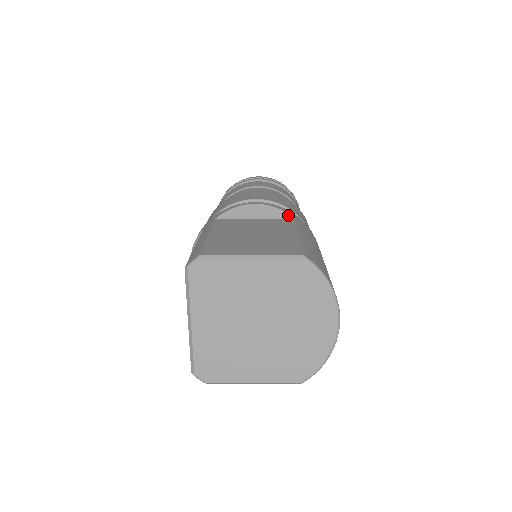
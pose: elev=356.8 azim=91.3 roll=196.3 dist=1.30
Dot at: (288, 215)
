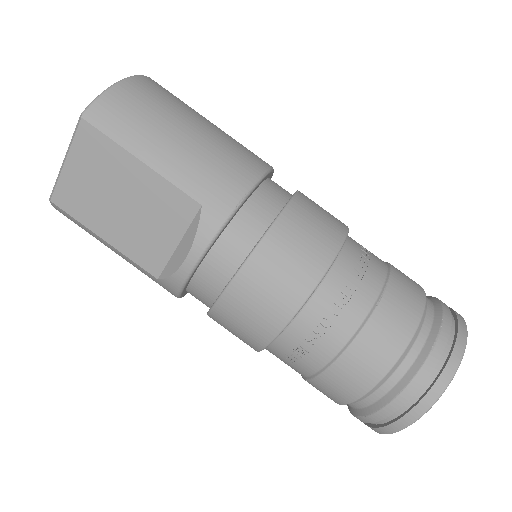
Dot at: occluded
